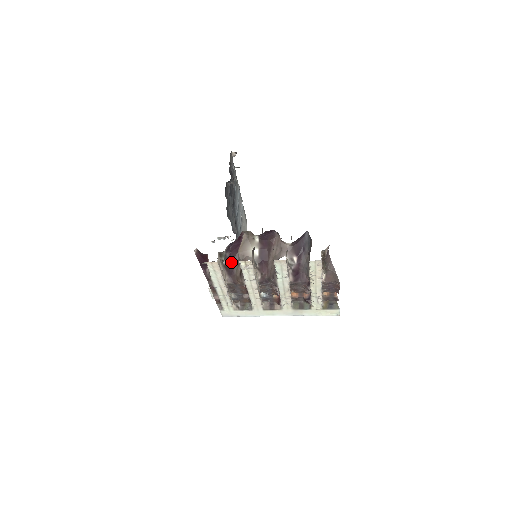
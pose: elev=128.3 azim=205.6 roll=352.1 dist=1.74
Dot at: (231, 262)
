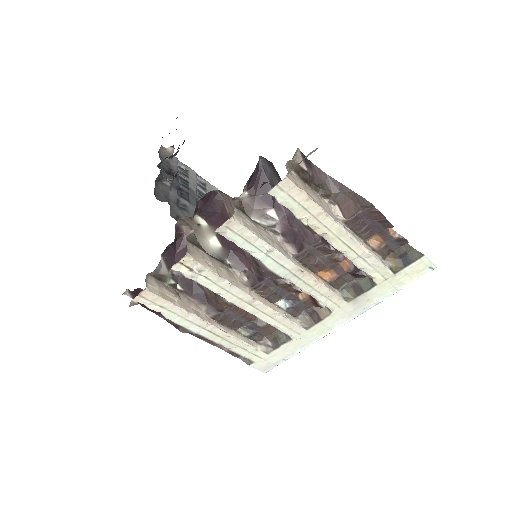
Dot at: (193, 281)
